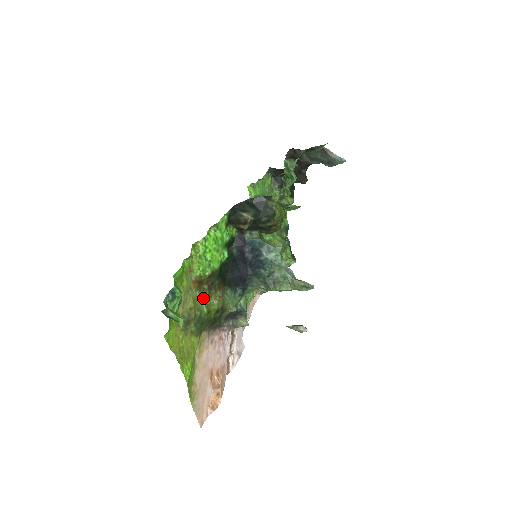
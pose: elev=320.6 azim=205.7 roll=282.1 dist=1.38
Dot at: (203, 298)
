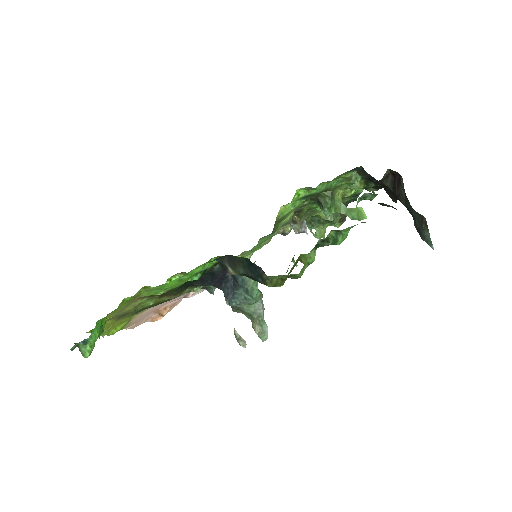
Dot at: (152, 299)
